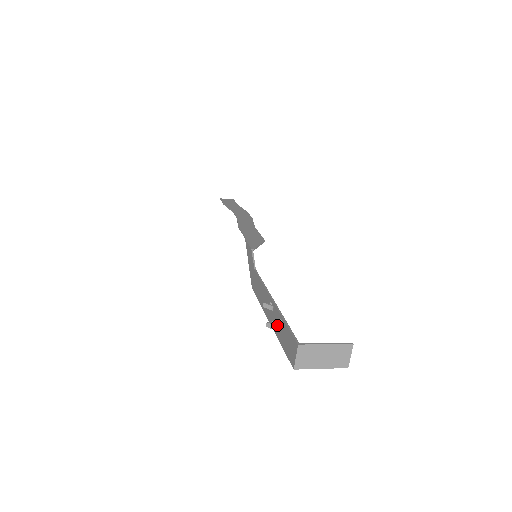
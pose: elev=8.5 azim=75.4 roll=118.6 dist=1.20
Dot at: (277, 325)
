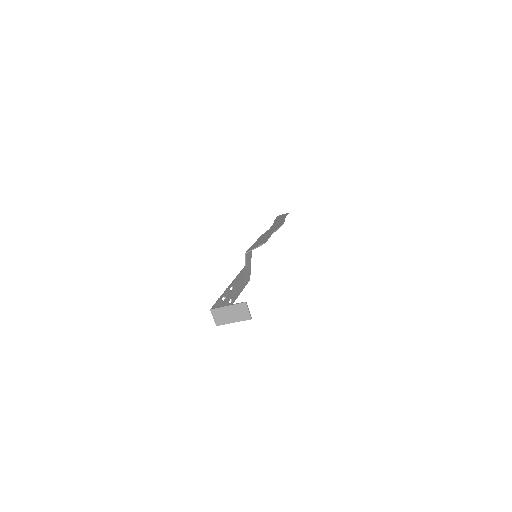
Dot at: occluded
